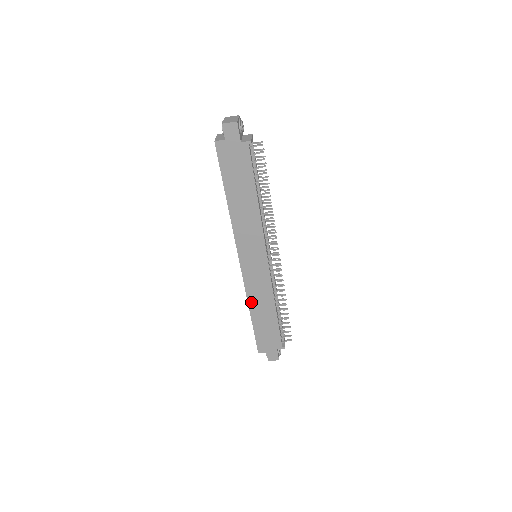
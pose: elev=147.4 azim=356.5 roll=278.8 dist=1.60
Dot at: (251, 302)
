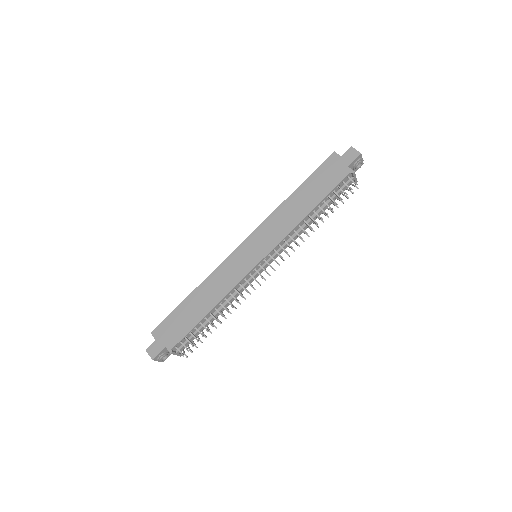
Dot at: (207, 281)
